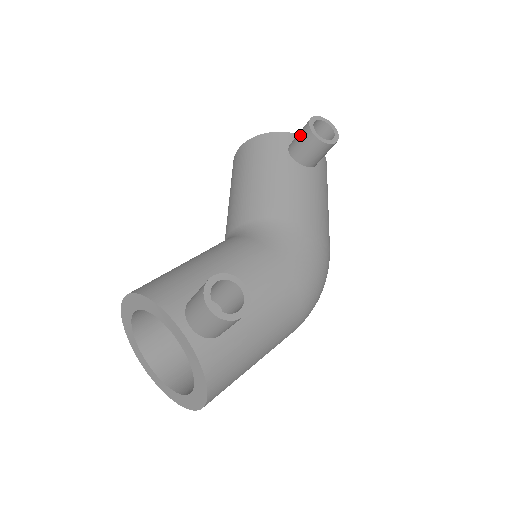
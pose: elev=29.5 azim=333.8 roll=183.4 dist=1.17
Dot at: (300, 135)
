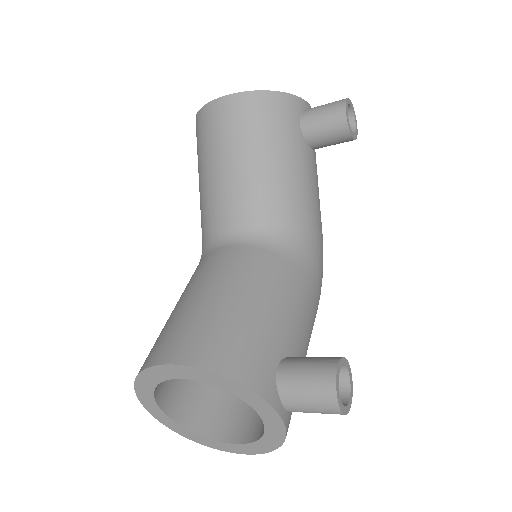
Dot at: (327, 118)
